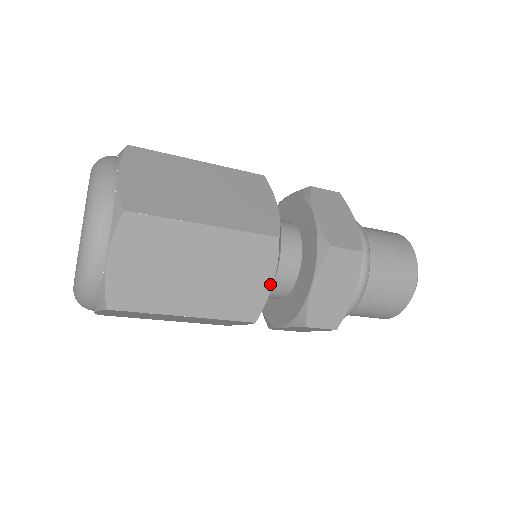
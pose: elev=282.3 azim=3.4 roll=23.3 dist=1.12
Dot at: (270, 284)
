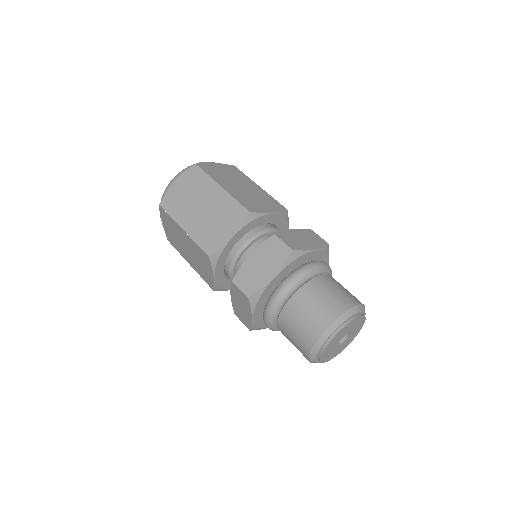
Dot at: (230, 237)
